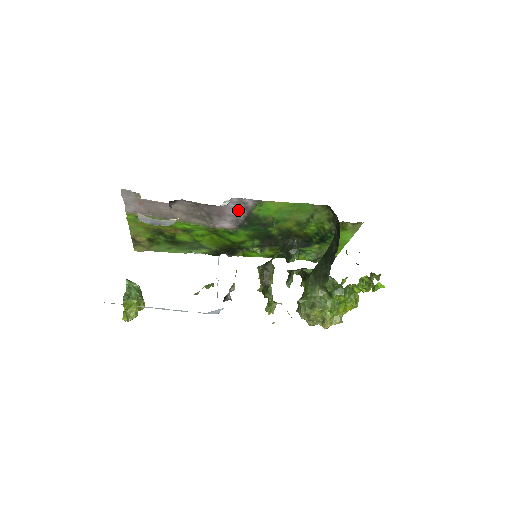
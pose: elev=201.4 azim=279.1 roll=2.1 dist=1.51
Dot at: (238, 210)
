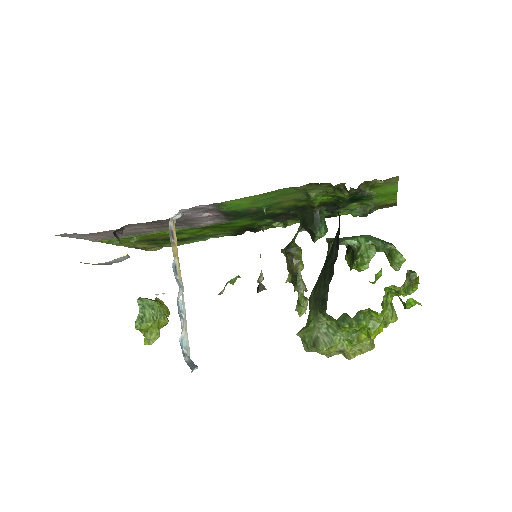
Dot at: (205, 212)
